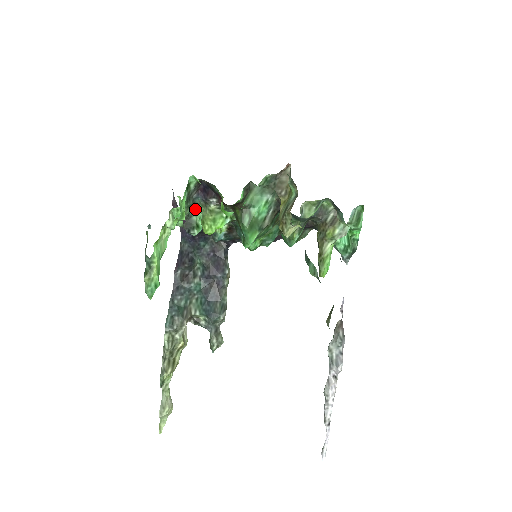
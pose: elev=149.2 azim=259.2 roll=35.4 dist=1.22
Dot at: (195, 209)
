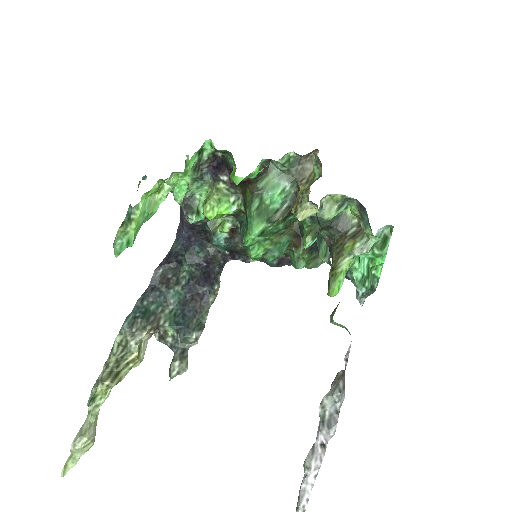
Dot at: (201, 191)
